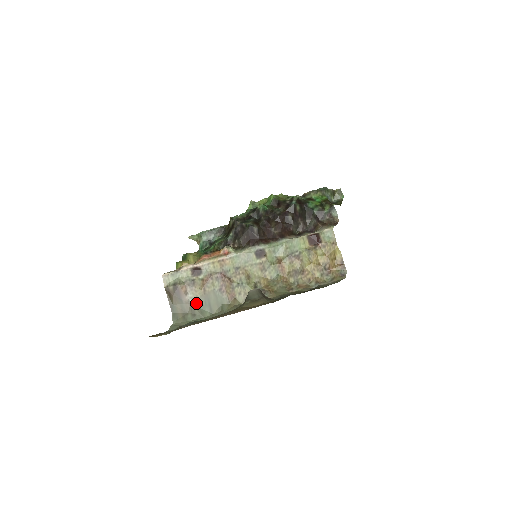
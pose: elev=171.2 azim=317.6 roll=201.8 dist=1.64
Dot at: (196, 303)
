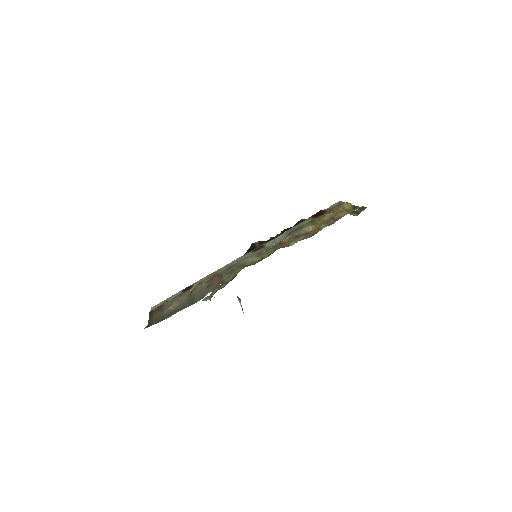
Dot at: (178, 307)
